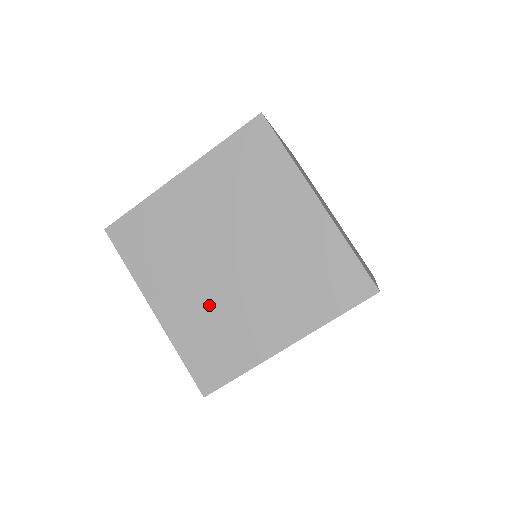
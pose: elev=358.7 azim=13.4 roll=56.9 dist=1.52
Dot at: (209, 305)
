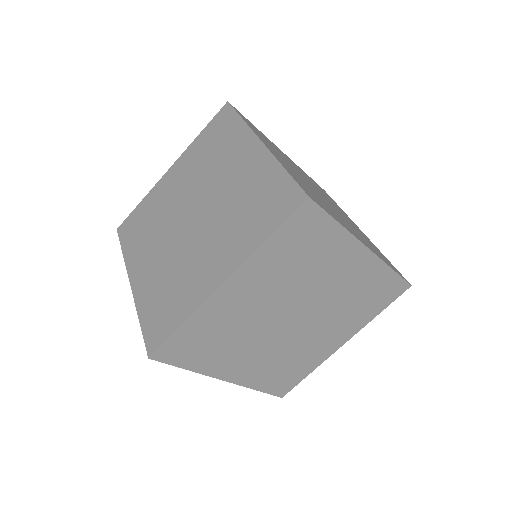
Dot at: (169, 264)
